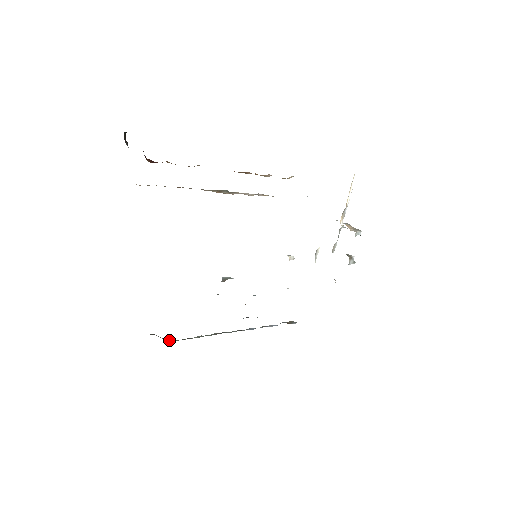
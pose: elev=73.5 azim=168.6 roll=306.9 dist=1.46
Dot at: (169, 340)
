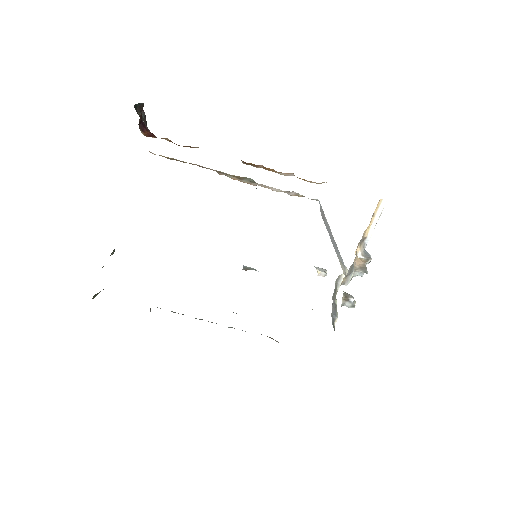
Dot at: occluded
